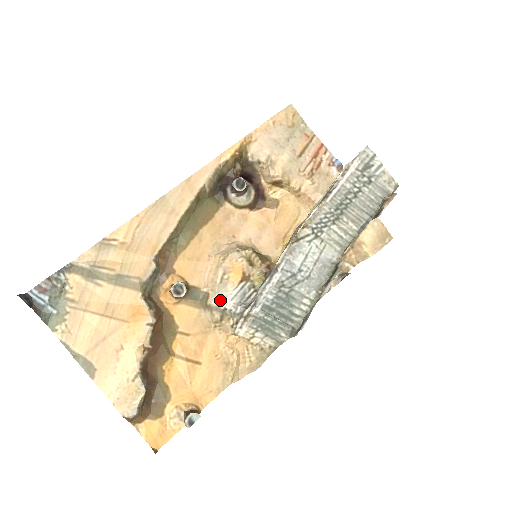
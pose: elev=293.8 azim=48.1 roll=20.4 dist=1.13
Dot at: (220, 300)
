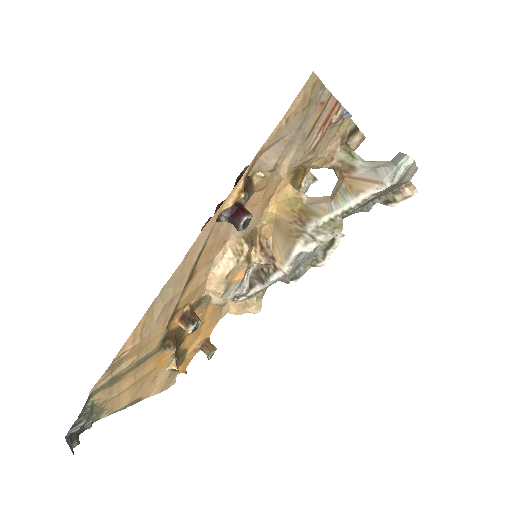
Dot at: (225, 299)
